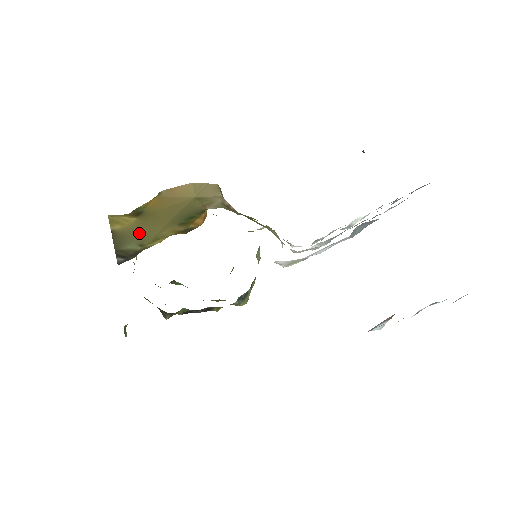
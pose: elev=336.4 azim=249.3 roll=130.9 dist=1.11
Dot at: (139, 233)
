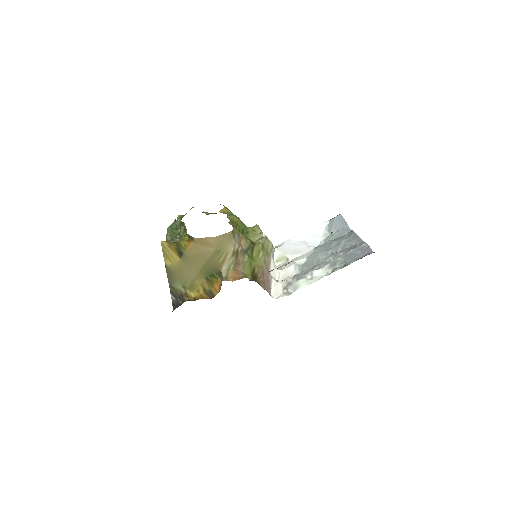
Dot at: (182, 275)
